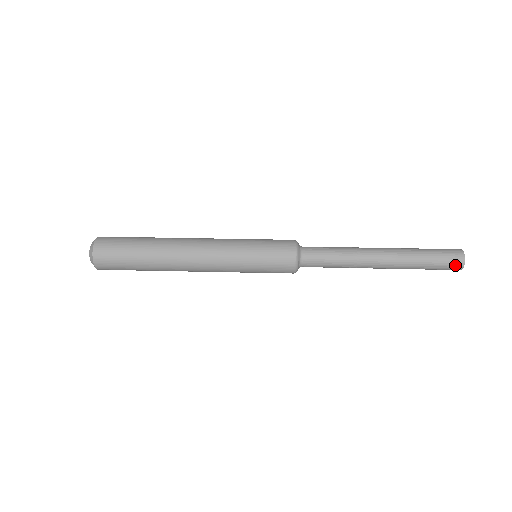
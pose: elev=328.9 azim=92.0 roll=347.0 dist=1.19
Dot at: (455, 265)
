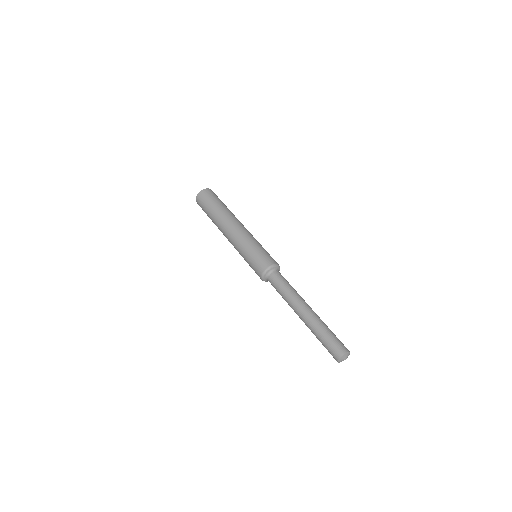
Dot at: (337, 352)
